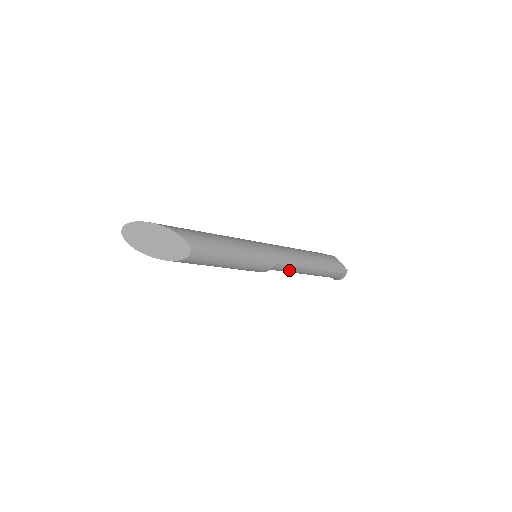
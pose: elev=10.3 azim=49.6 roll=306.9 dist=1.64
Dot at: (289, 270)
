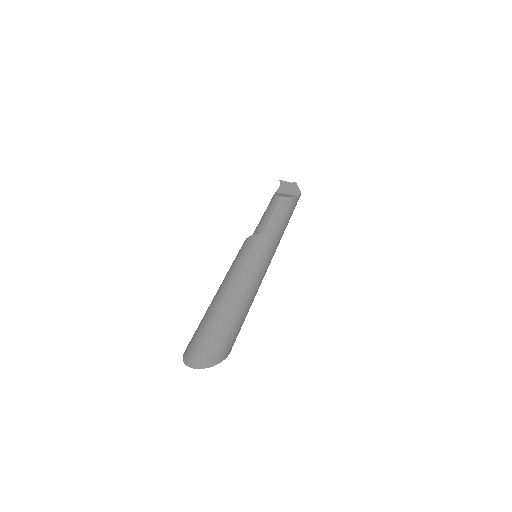
Dot at: occluded
